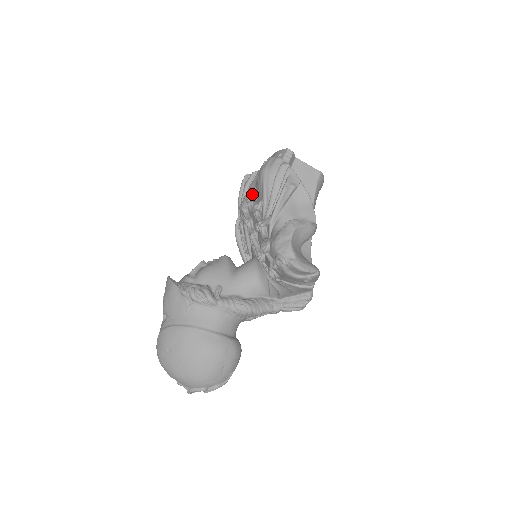
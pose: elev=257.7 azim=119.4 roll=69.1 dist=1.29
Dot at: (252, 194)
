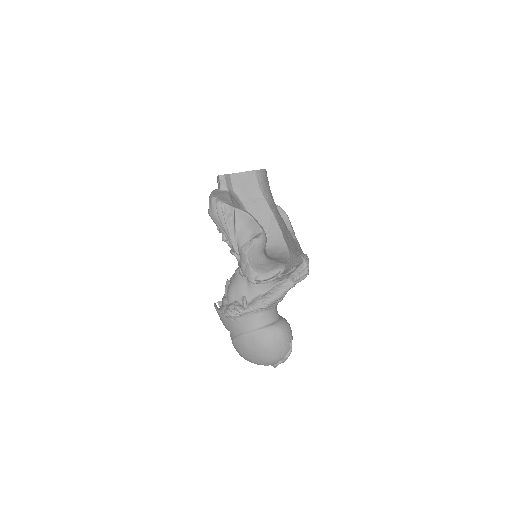
Dot at: (218, 227)
